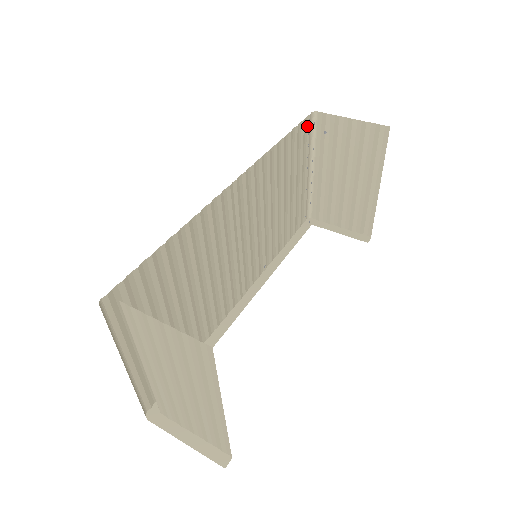
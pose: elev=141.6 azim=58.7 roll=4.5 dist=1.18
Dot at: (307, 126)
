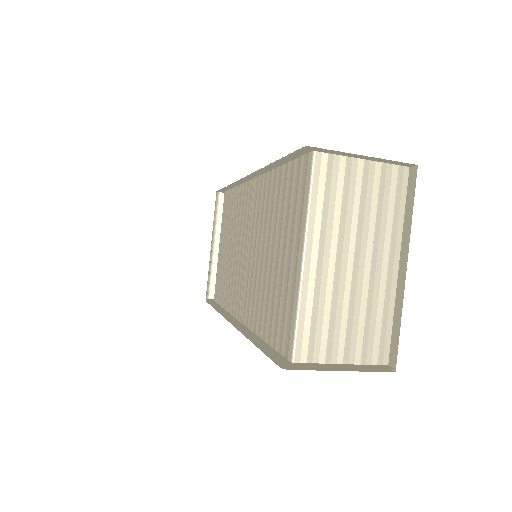
Dot at: occluded
